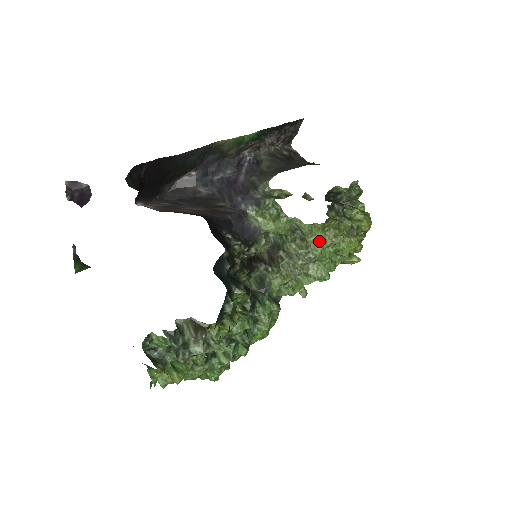
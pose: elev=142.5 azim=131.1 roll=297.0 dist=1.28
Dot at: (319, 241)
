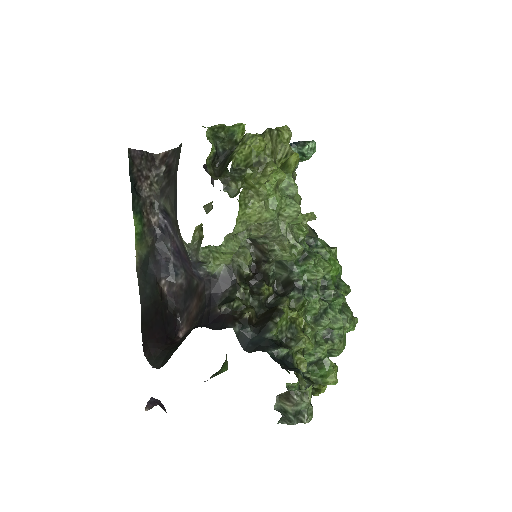
Dot at: (257, 216)
